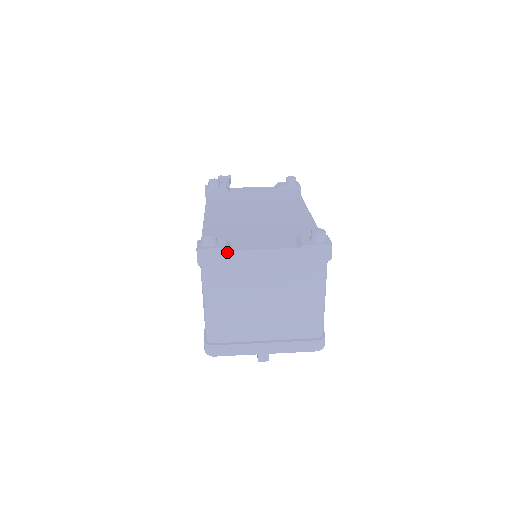
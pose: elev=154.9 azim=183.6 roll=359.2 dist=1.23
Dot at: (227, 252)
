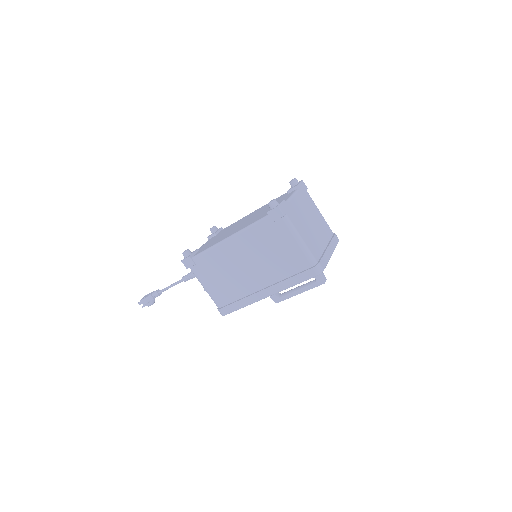
Dot at: (285, 202)
